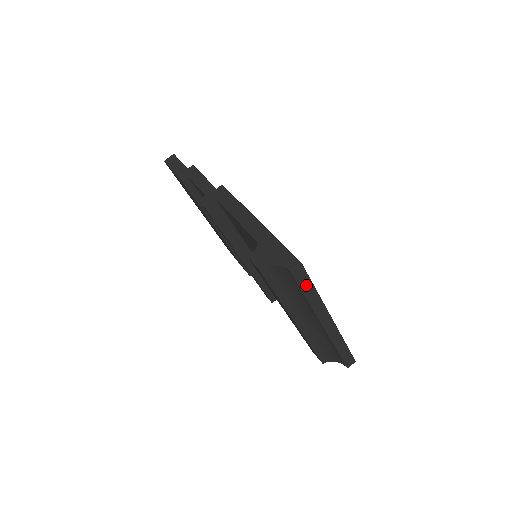
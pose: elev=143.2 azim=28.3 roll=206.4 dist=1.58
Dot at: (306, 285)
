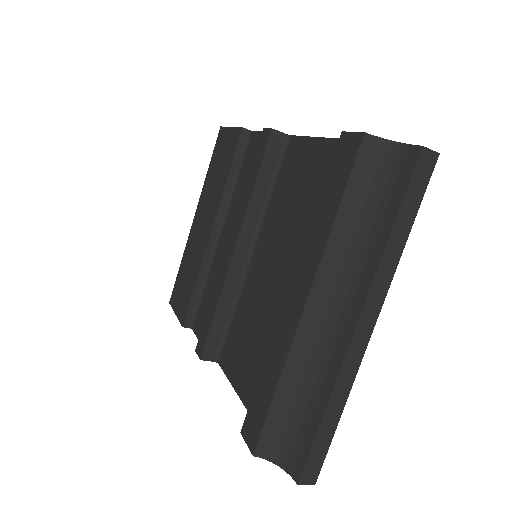
Dot at: (411, 204)
